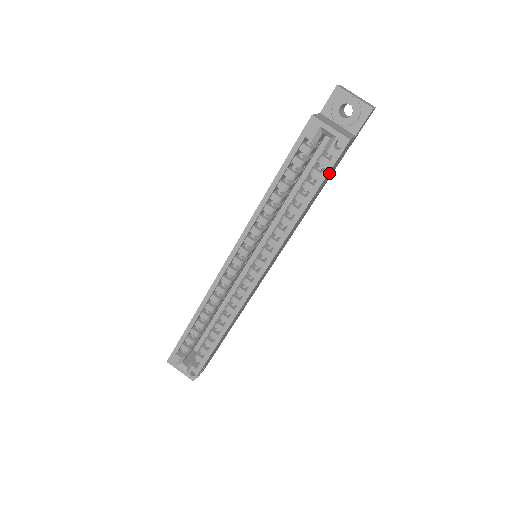
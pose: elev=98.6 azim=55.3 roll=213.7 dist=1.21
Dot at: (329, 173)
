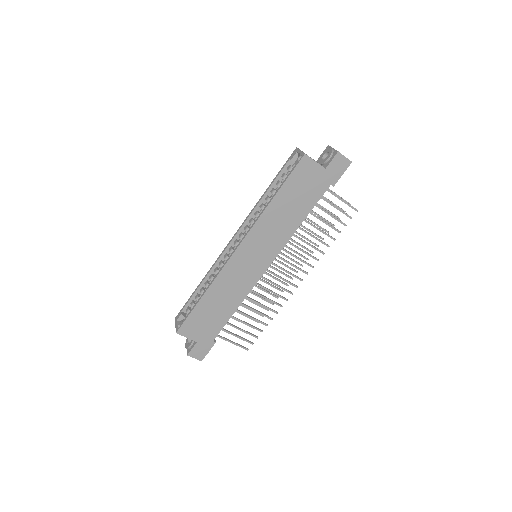
Dot at: (296, 181)
